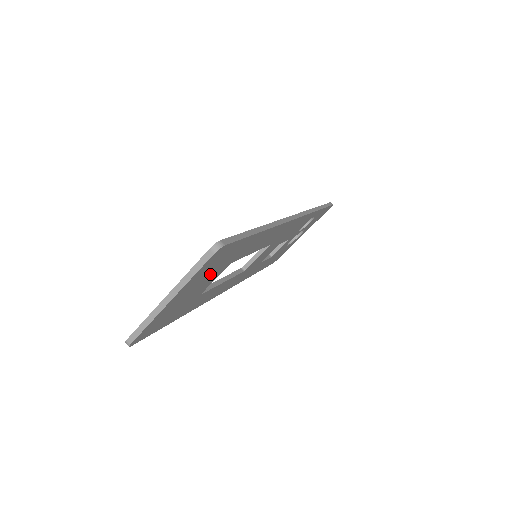
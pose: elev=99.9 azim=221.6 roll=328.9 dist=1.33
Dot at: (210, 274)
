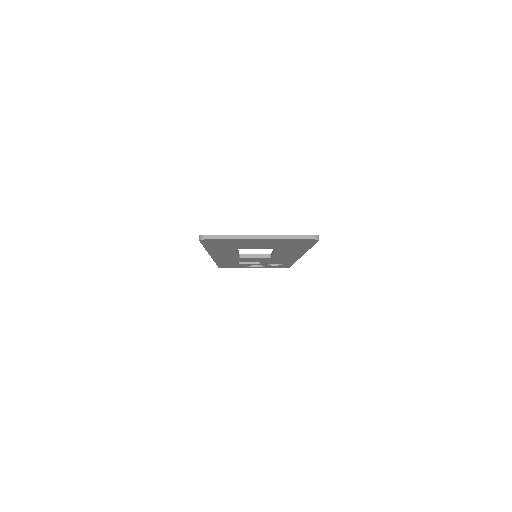
Dot at: (274, 245)
